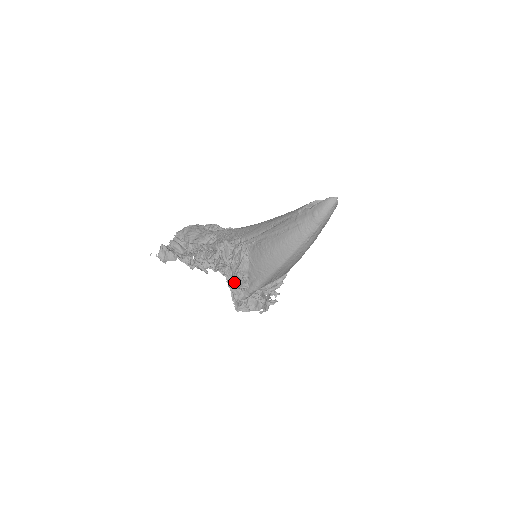
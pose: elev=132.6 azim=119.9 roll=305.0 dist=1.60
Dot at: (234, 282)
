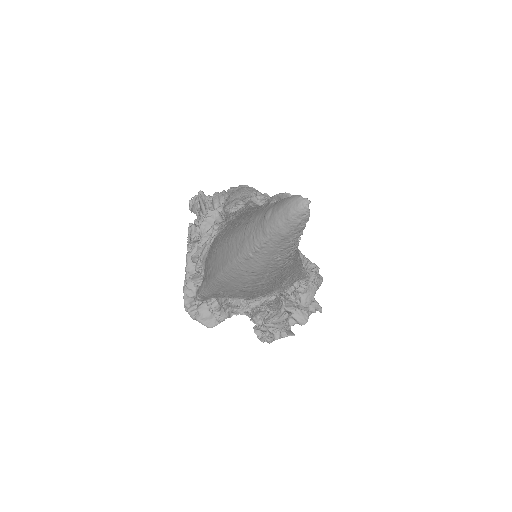
Dot at: (194, 269)
